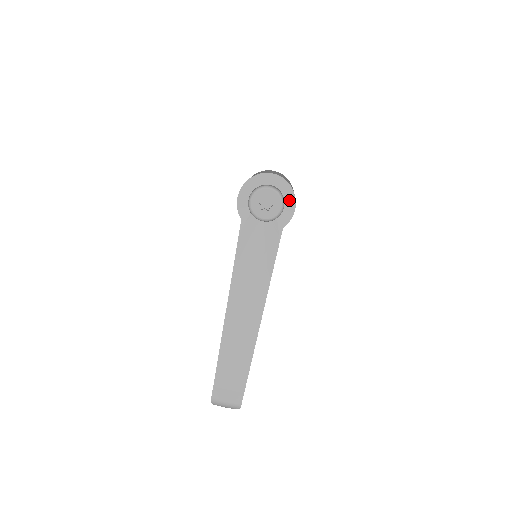
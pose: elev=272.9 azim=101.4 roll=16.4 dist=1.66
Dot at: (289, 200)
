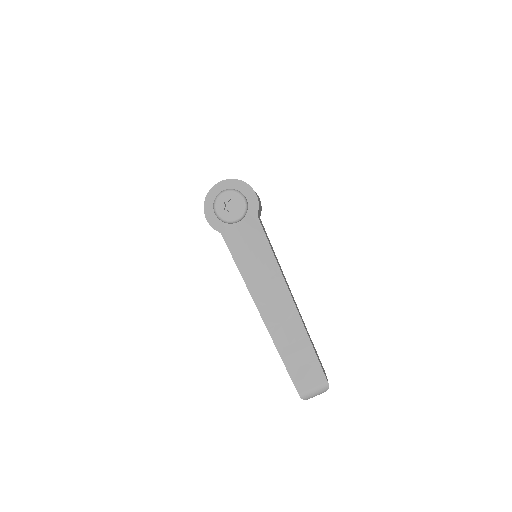
Dot at: (247, 191)
